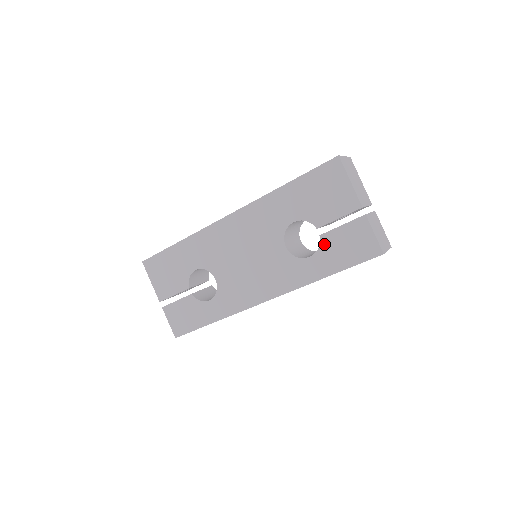
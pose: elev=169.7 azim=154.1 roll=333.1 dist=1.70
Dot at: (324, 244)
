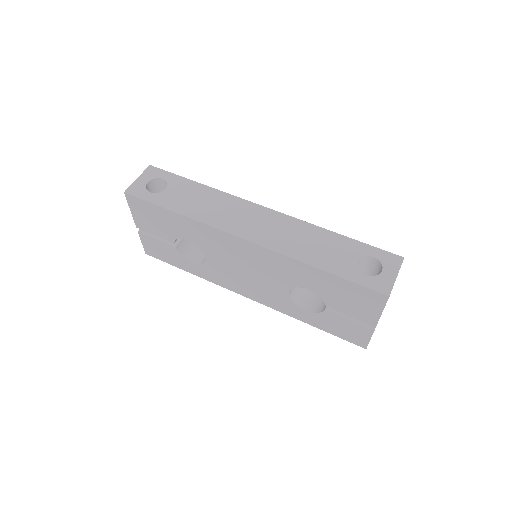
Dot at: (324, 315)
